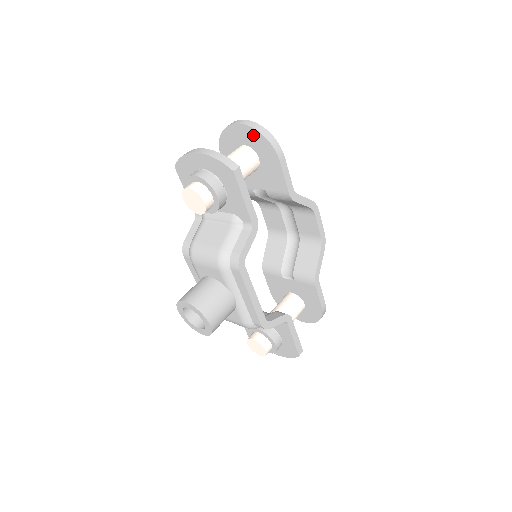
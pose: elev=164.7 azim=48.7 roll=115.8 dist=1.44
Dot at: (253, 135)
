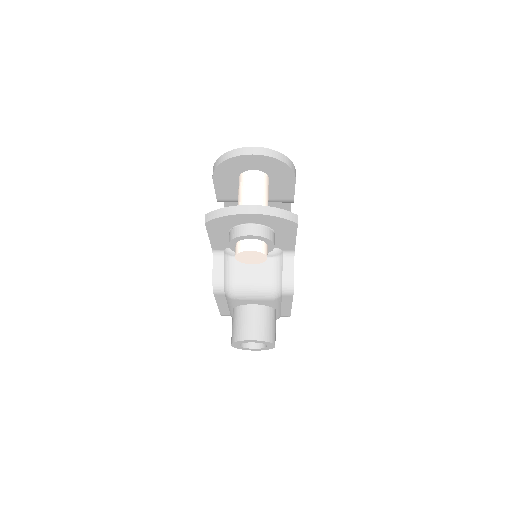
Dot at: (271, 163)
